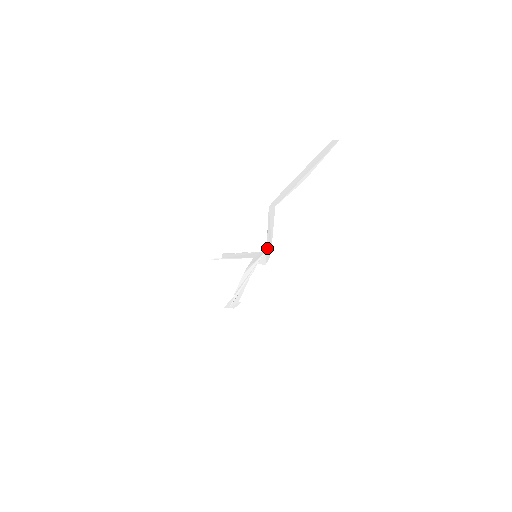
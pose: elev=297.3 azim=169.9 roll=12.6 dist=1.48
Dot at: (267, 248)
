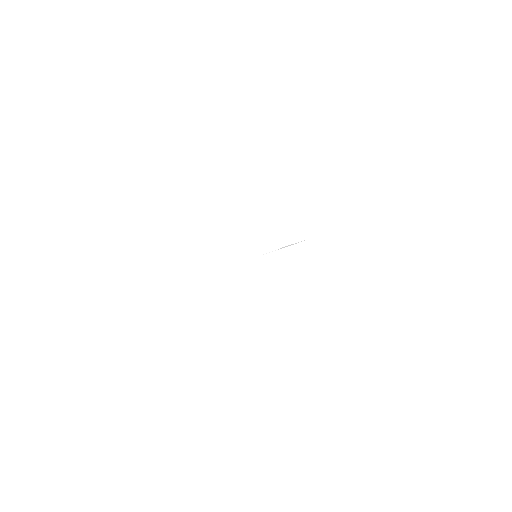
Dot at: occluded
